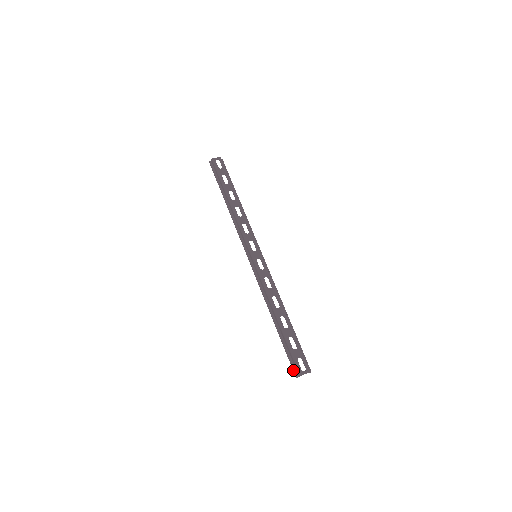
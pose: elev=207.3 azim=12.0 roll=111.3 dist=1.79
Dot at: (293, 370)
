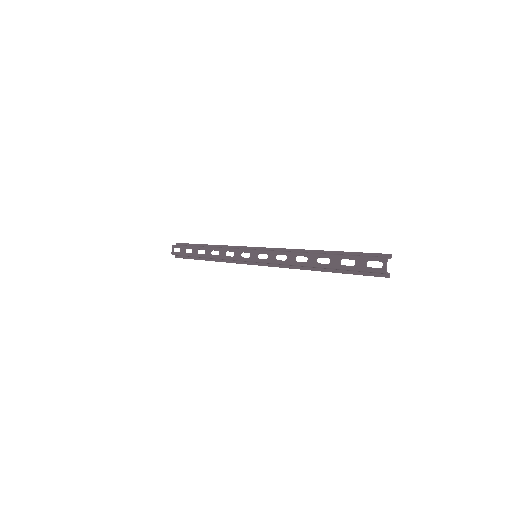
Dot at: occluded
